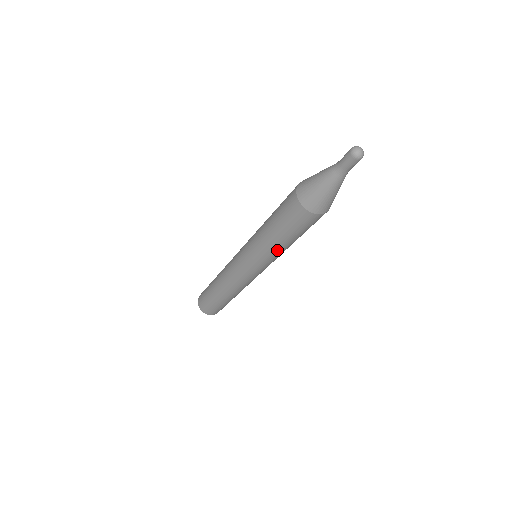
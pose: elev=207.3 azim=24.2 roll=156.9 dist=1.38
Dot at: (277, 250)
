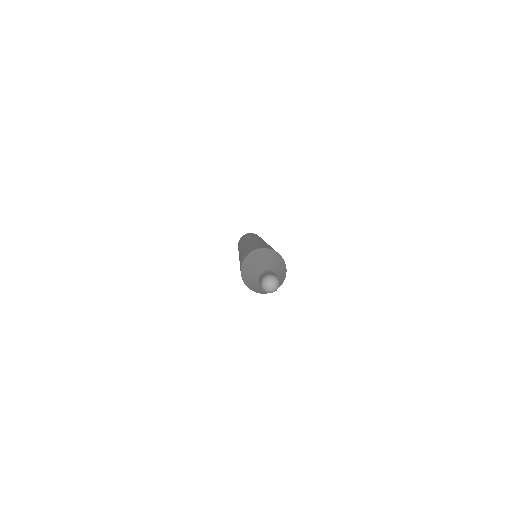
Dot at: occluded
